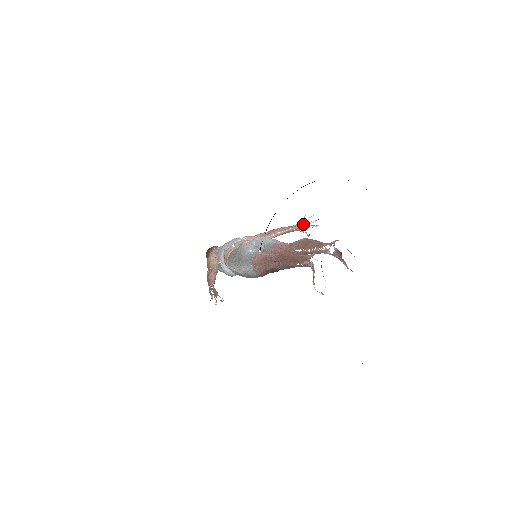
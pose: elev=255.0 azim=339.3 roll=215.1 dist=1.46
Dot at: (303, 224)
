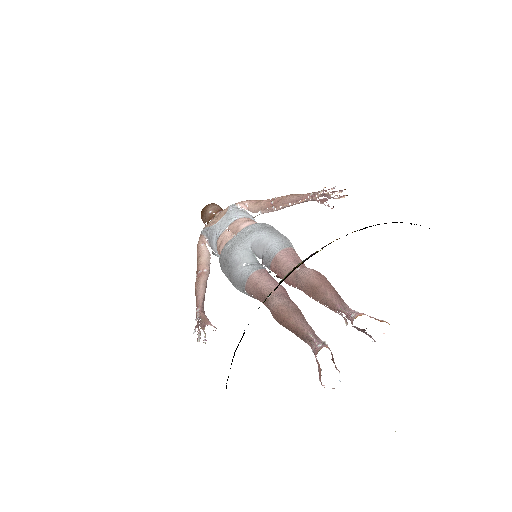
Dot at: (323, 195)
